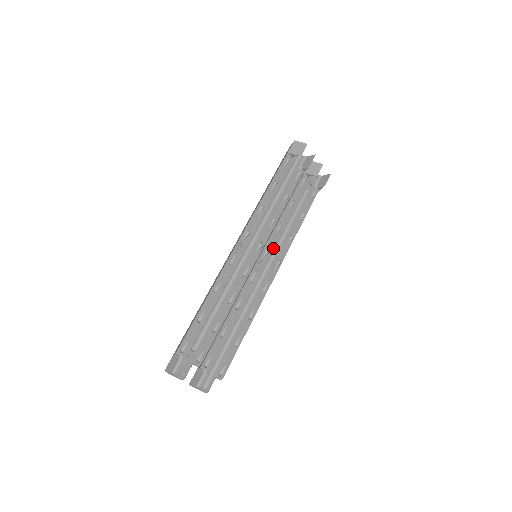
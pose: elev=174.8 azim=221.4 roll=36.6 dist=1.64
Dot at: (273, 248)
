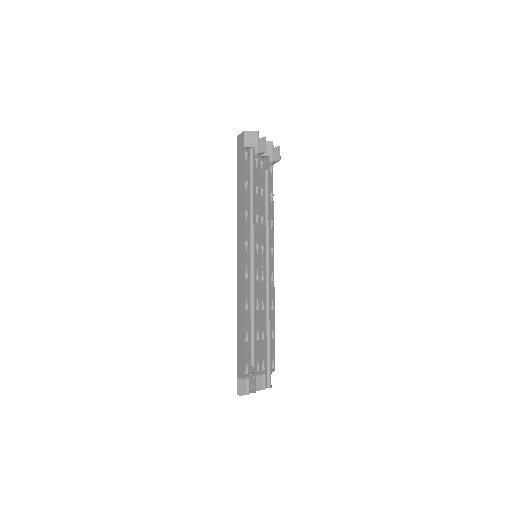
Dot at: (265, 241)
